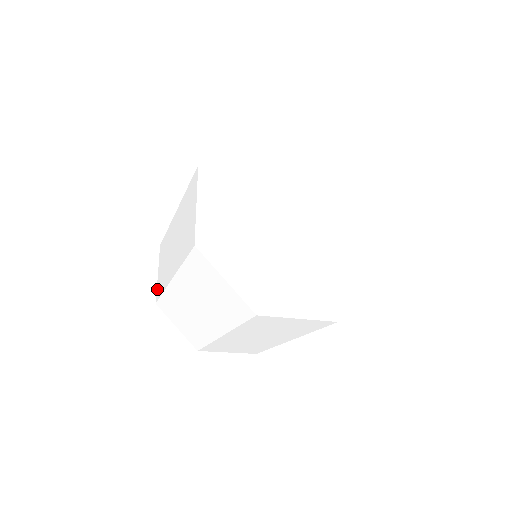
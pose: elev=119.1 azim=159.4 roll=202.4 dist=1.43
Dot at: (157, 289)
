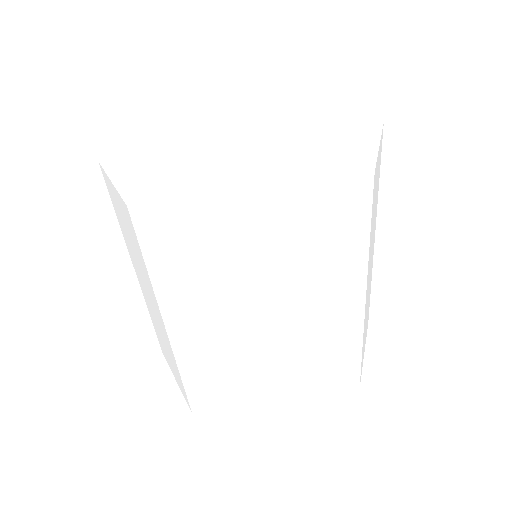
Dot at: (183, 395)
